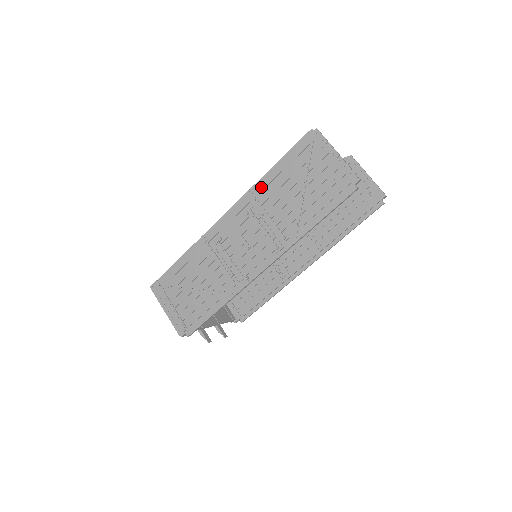
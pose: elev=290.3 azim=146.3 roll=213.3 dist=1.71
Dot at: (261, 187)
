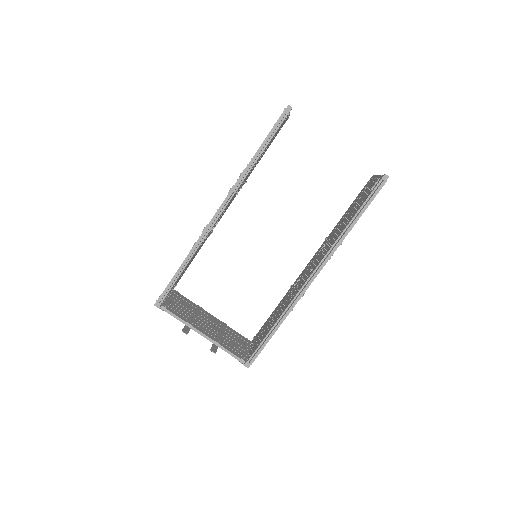
Dot at: occluded
